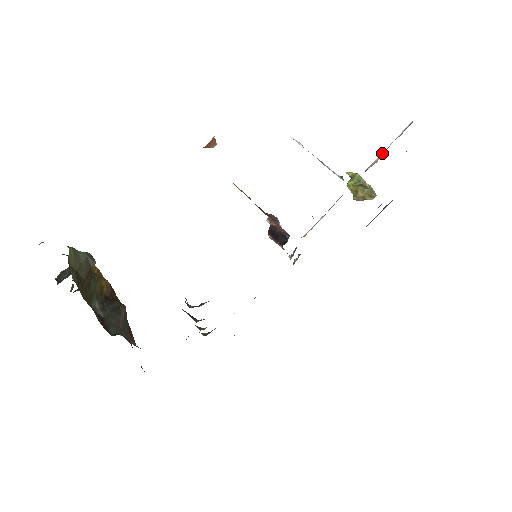
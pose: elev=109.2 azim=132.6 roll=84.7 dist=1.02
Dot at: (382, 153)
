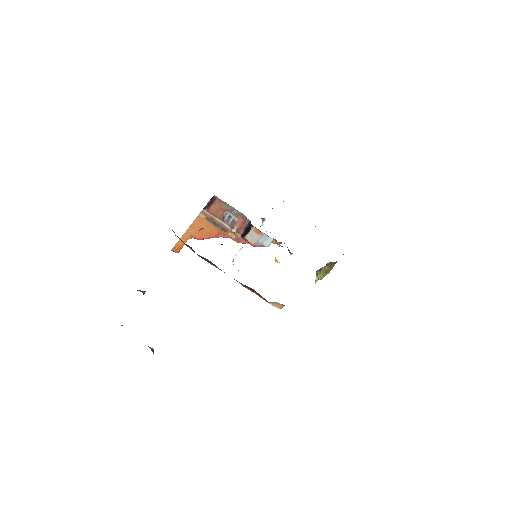
Dot at: (272, 208)
